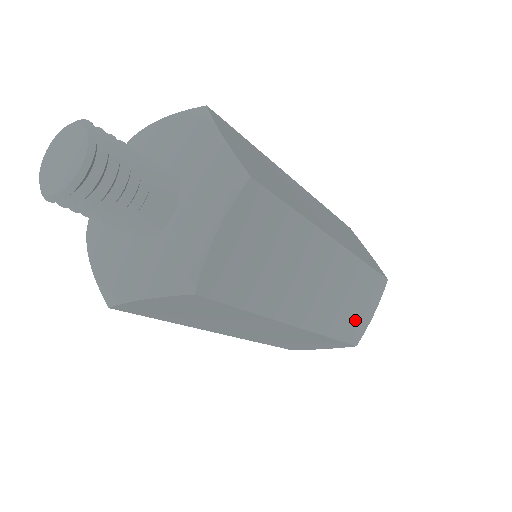
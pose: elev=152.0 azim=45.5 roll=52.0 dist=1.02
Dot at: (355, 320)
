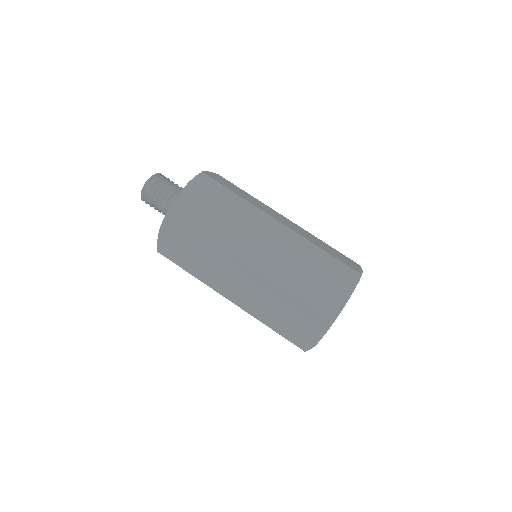
Dot at: (319, 293)
